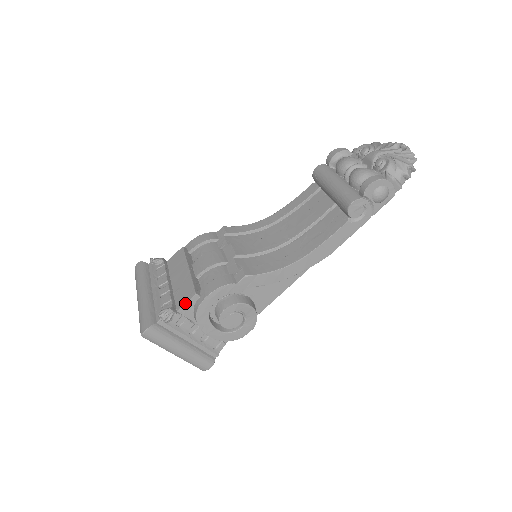
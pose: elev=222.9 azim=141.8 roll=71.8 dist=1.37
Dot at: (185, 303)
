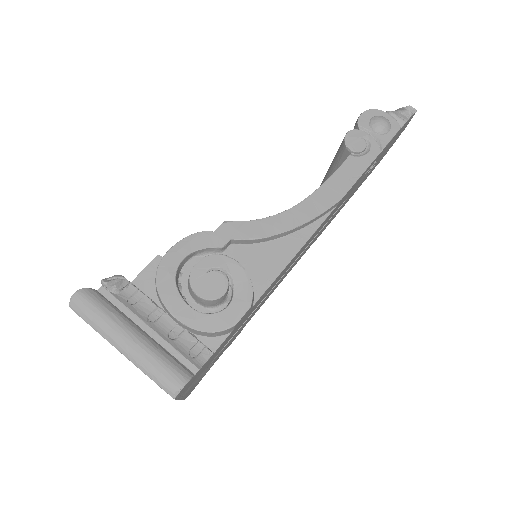
Dot at: (143, 269)
